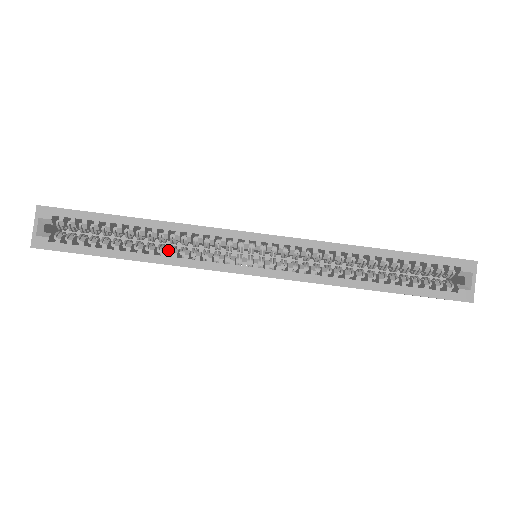
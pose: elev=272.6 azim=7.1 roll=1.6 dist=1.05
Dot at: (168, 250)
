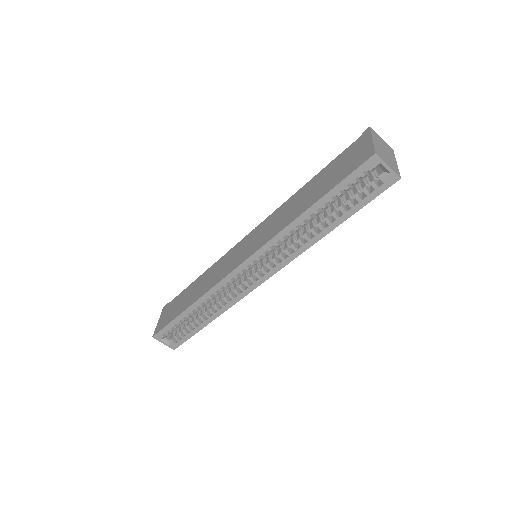
Dot at: (217, 303)
